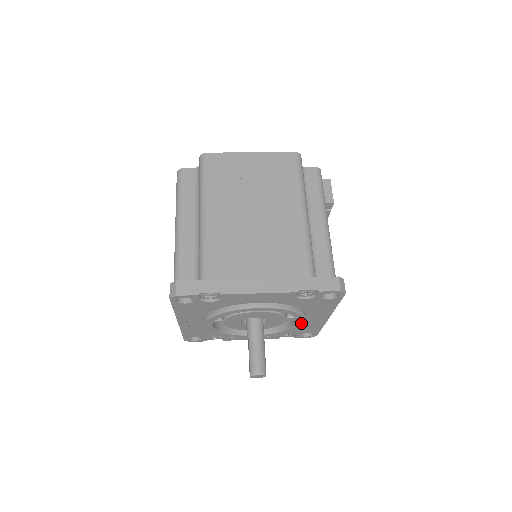
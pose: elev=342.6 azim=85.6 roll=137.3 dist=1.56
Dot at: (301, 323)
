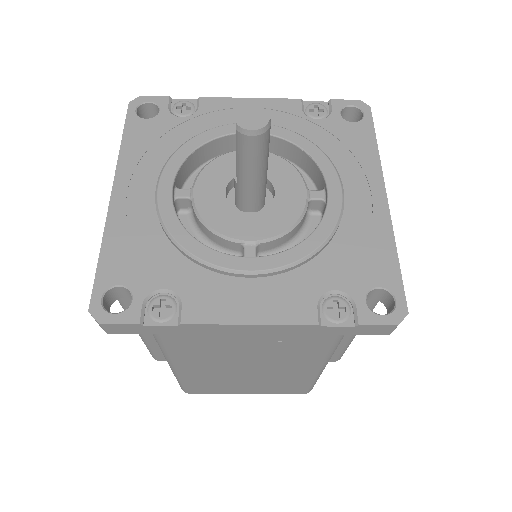
Dot at: (336, 194)
